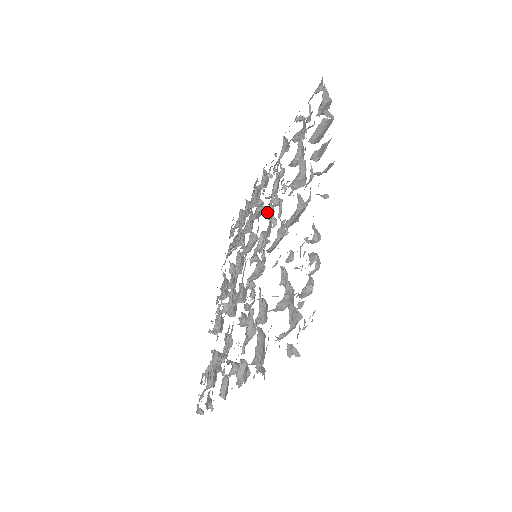
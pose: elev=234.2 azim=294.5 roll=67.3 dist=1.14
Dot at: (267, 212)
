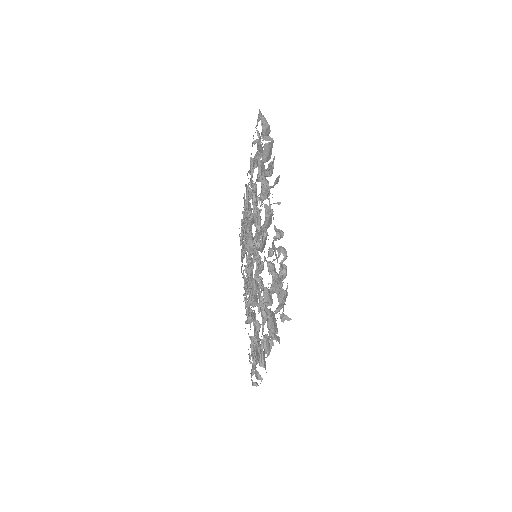
Dot at: (253, 221)
